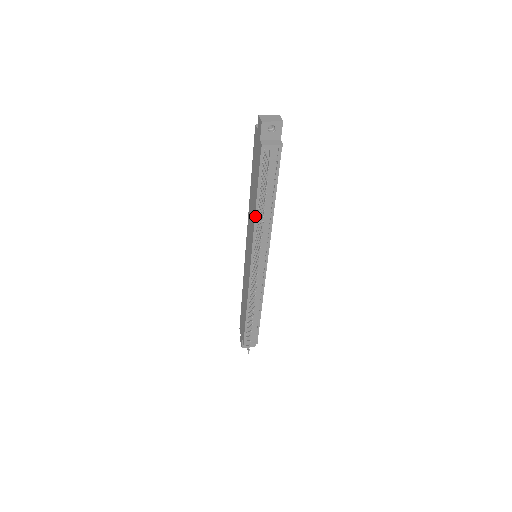
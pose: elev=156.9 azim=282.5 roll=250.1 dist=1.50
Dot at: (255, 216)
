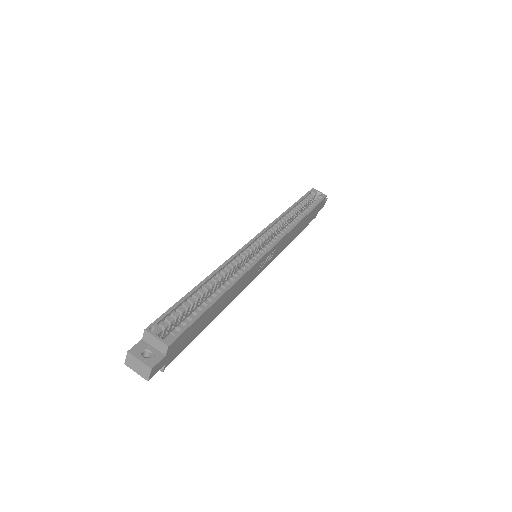
Dot at: occluded
